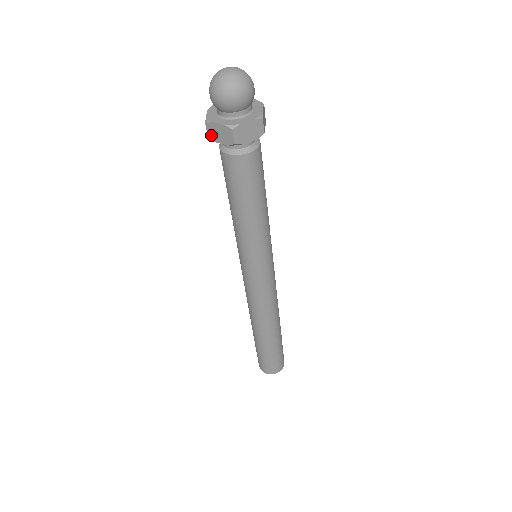
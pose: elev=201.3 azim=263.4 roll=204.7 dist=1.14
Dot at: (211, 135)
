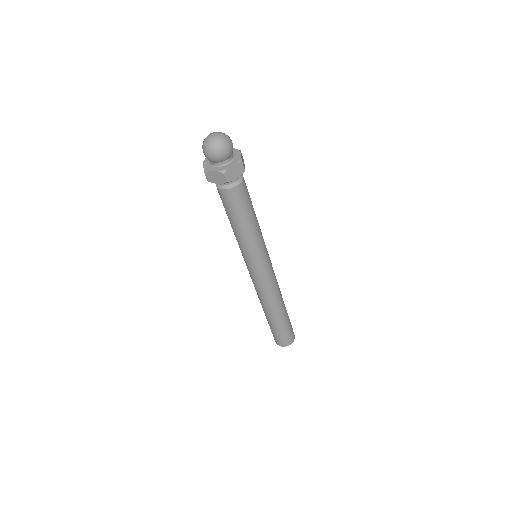
Dot at: (209, 179)
